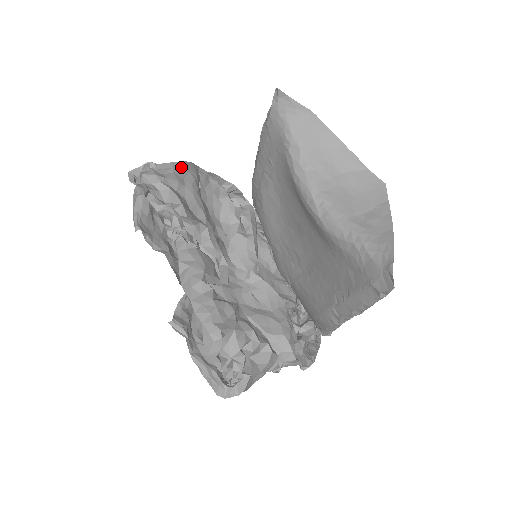
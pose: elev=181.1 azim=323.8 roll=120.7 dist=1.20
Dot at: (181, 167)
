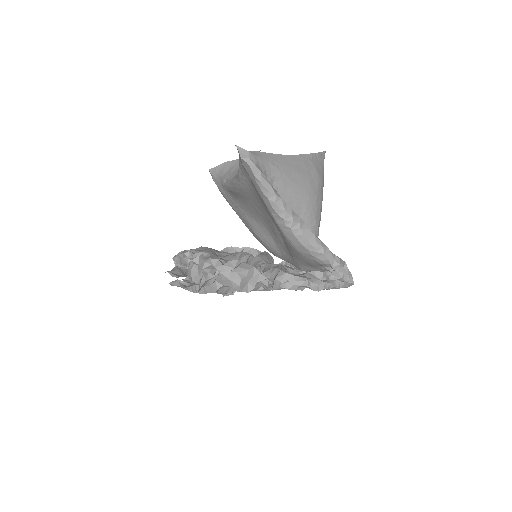
Dot at: (198, 248)
